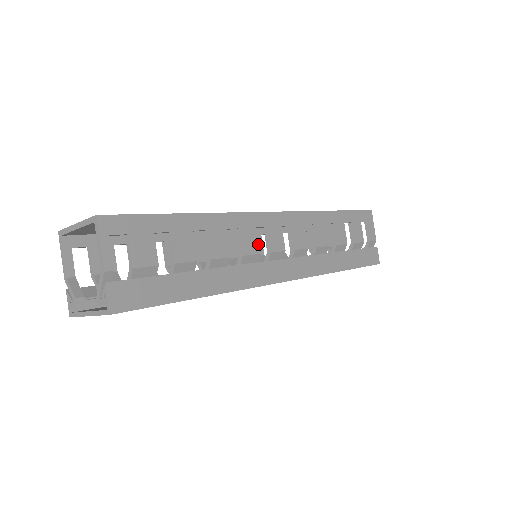
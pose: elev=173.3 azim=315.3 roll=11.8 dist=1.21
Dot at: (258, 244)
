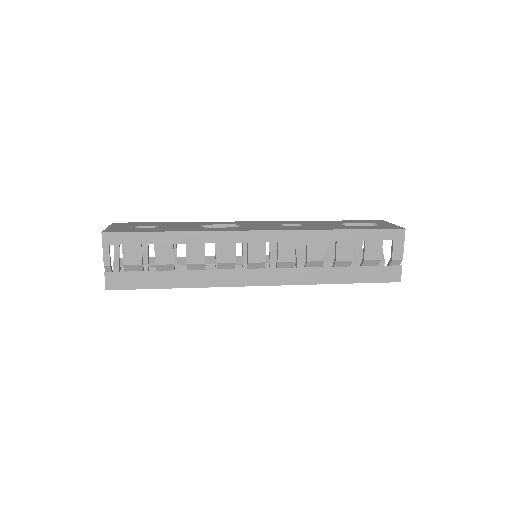
Dot at: (235, 255)
